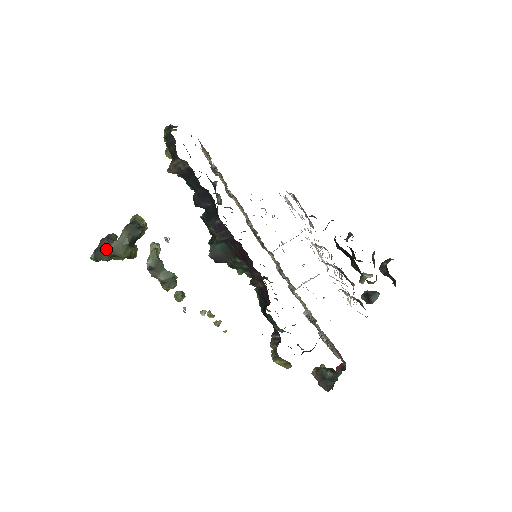
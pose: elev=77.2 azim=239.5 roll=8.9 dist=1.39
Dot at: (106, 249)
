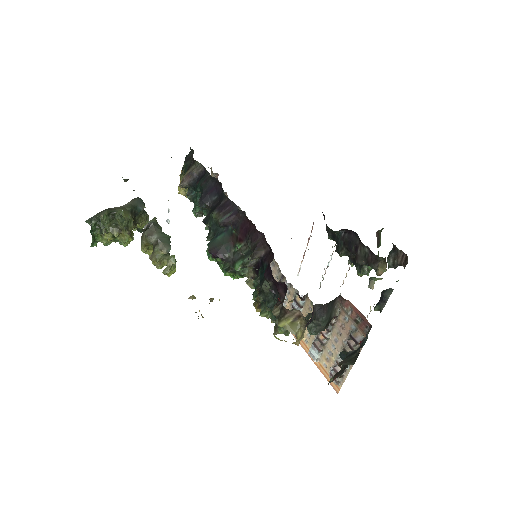
Dot at: occluded
